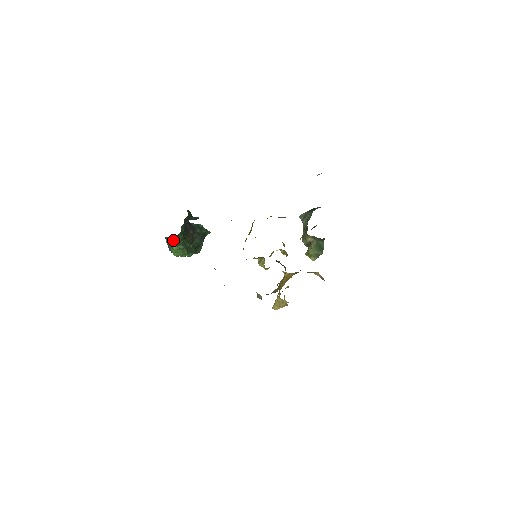
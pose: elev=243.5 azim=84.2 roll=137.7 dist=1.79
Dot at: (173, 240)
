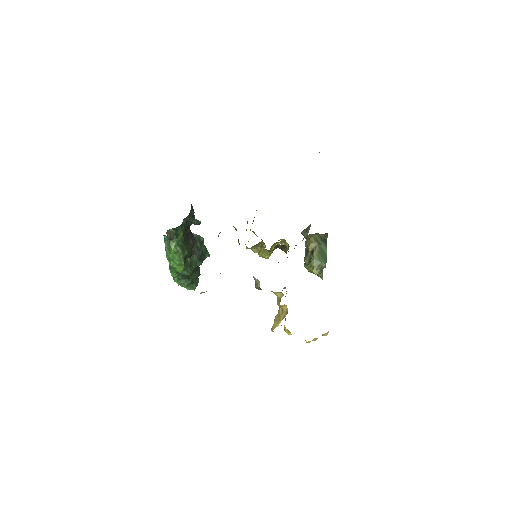
Dot at: (172, 232)
